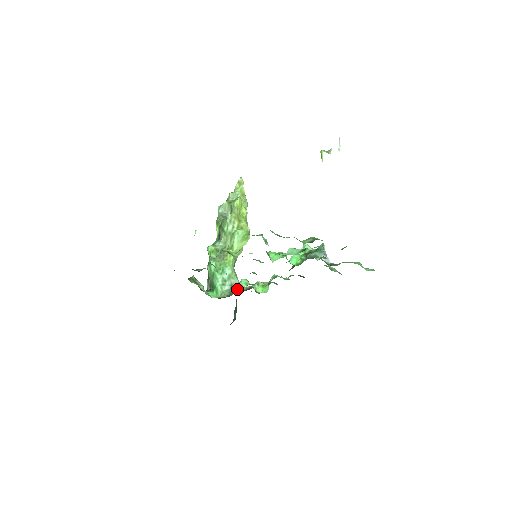
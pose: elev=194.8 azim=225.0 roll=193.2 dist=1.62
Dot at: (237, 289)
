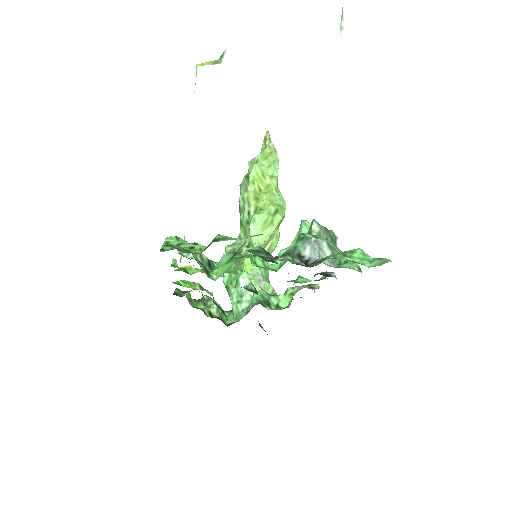
Dot at: occluded
